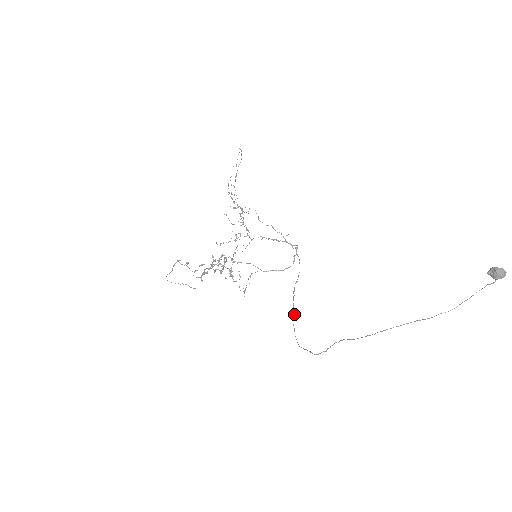
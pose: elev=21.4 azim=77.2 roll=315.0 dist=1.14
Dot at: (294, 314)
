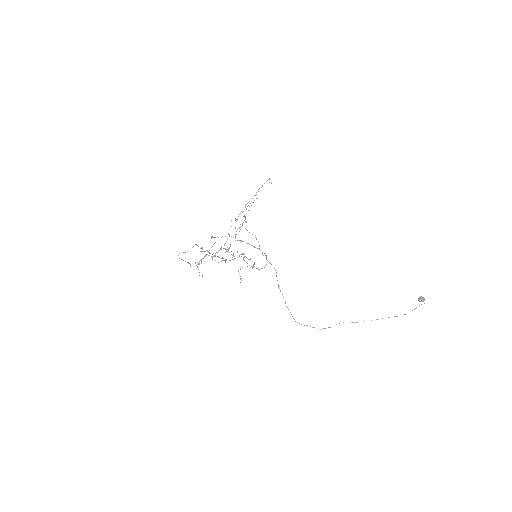
Dot at: occluded
